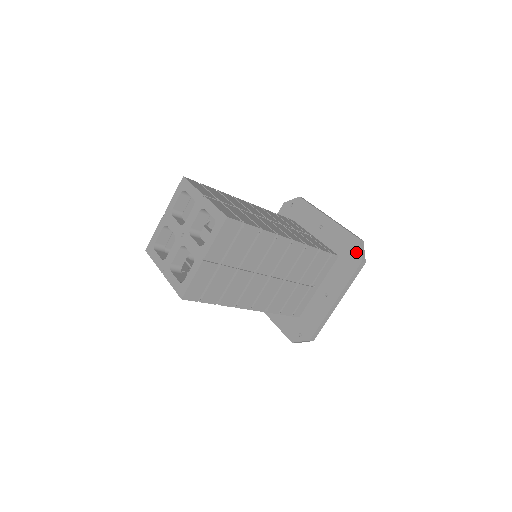
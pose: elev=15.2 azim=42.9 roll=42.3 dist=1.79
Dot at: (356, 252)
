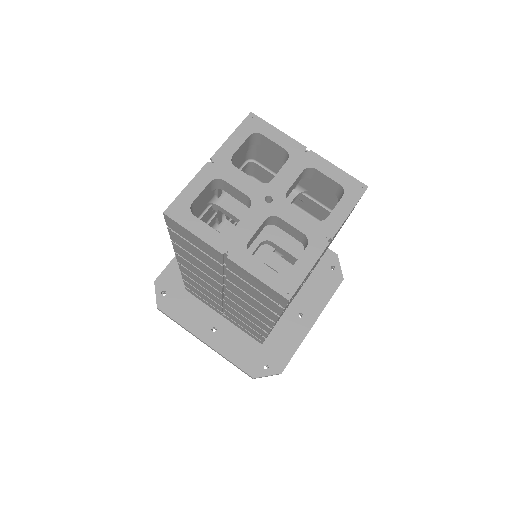
Dot at: (335, 268)
